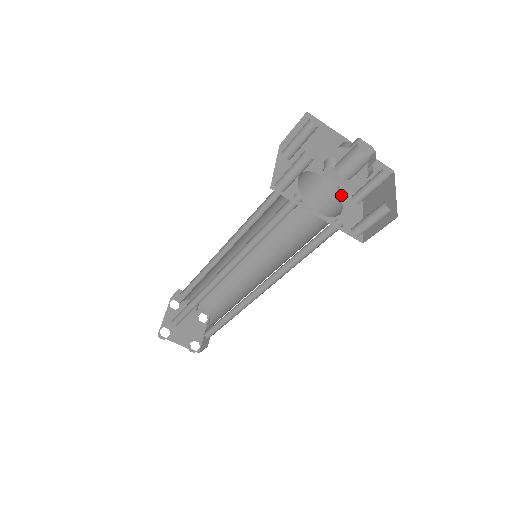
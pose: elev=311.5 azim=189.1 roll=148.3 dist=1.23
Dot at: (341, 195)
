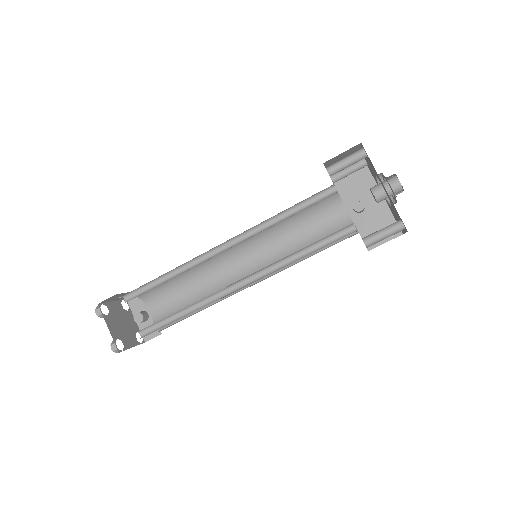
Dot at: occluded
